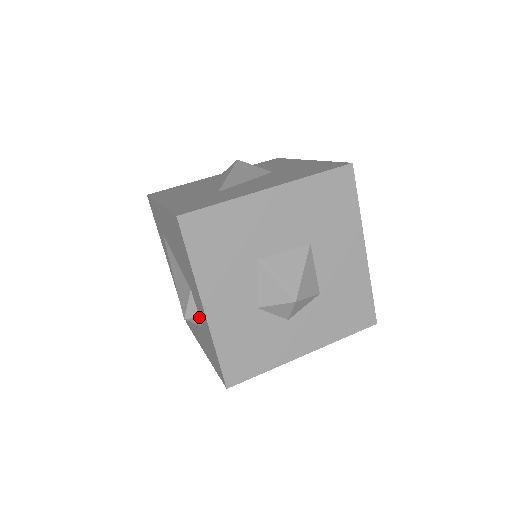
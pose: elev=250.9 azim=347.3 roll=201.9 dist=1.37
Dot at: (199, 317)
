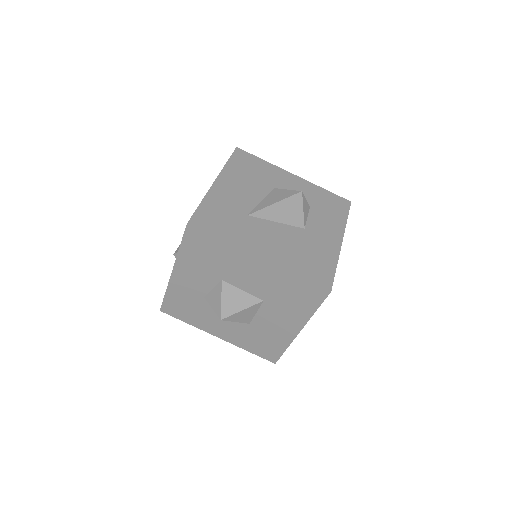
Dot at: occluded
